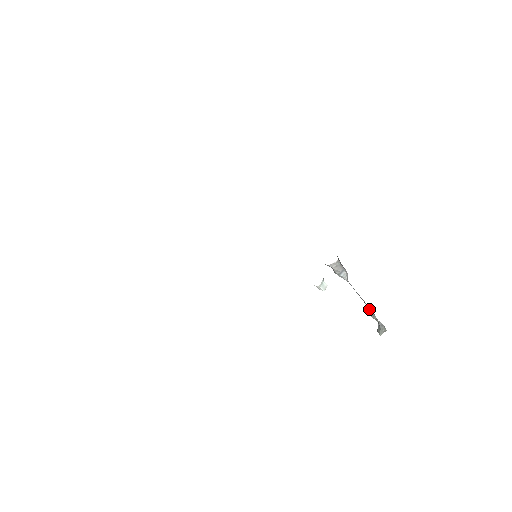
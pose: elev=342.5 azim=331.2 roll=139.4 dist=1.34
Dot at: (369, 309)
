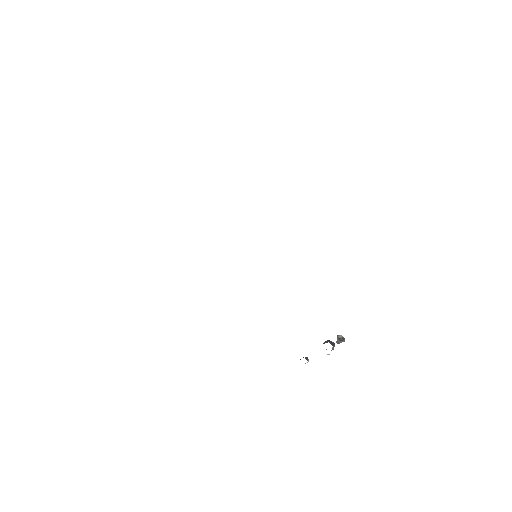
Dot at: (339, 343)
